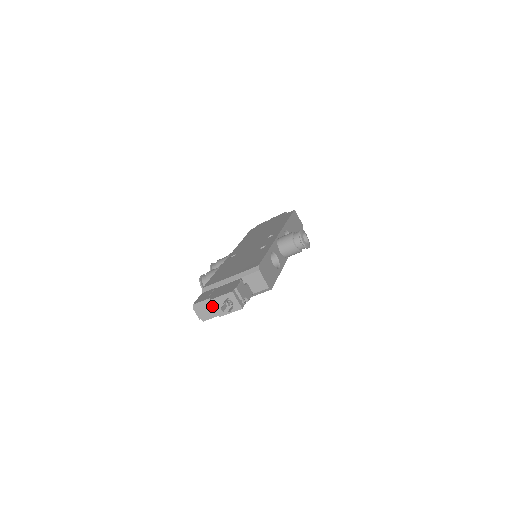
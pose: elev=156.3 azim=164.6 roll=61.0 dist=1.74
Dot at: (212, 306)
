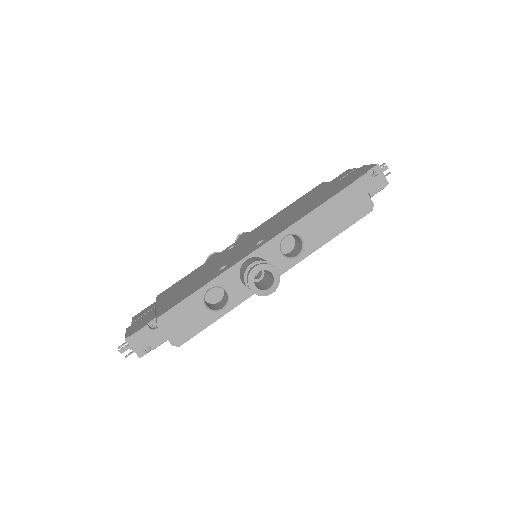
Dot at: occluded
